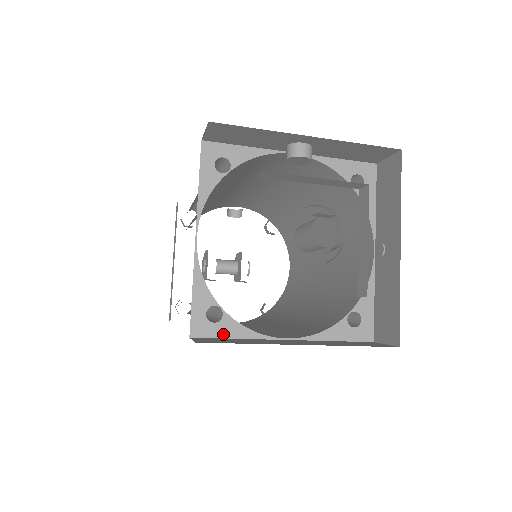
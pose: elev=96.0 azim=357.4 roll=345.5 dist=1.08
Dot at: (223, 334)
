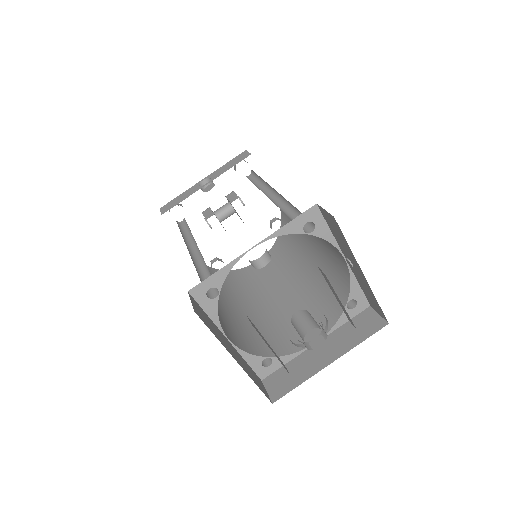
Dot at: (278, 366)
